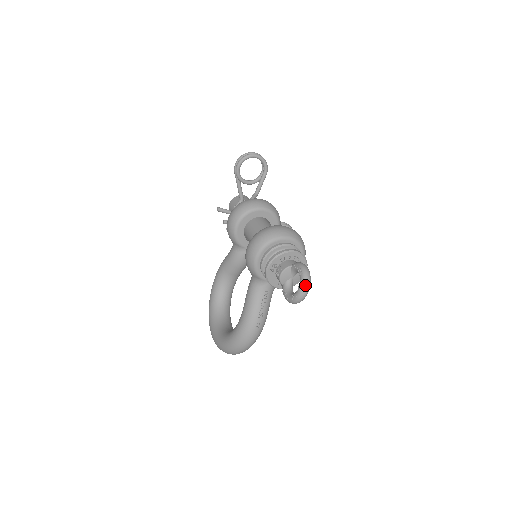
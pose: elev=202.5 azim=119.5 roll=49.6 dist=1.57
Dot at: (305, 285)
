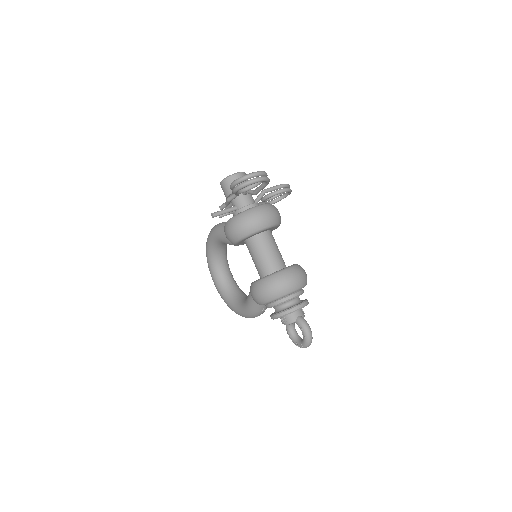
Dot at: (307, 346)
